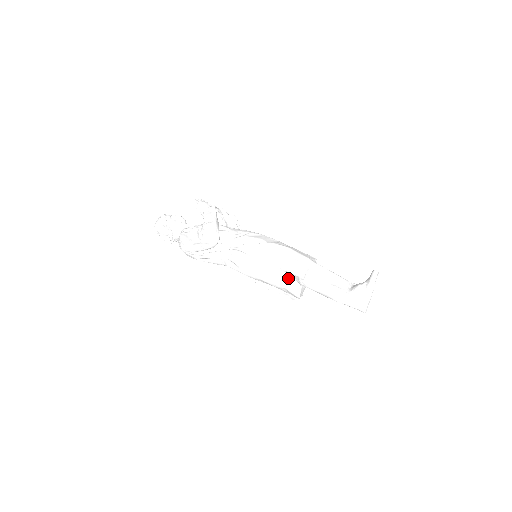
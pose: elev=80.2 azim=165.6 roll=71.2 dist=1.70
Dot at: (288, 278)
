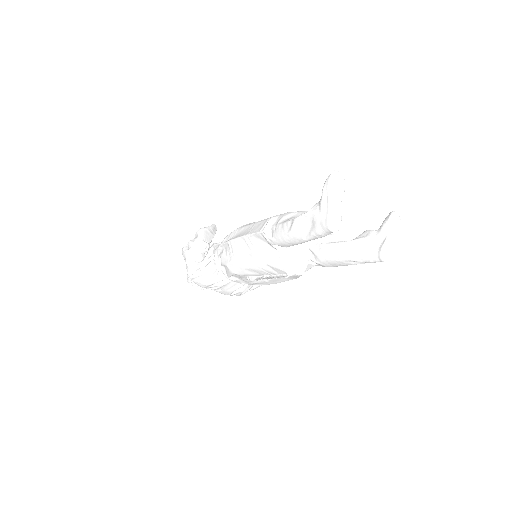
Dot at: (263, 248)
